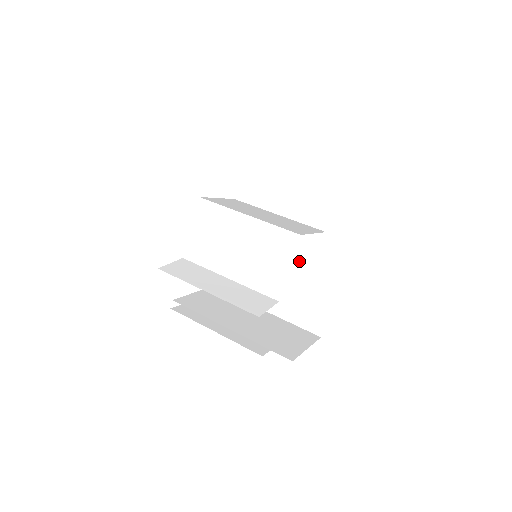
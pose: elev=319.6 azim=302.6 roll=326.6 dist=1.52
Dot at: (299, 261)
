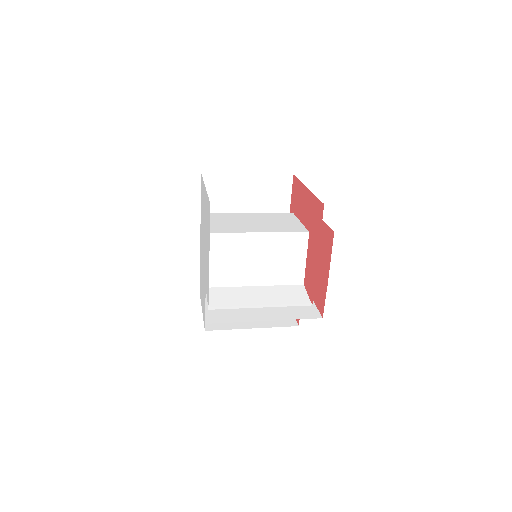
Dot at: occluded
